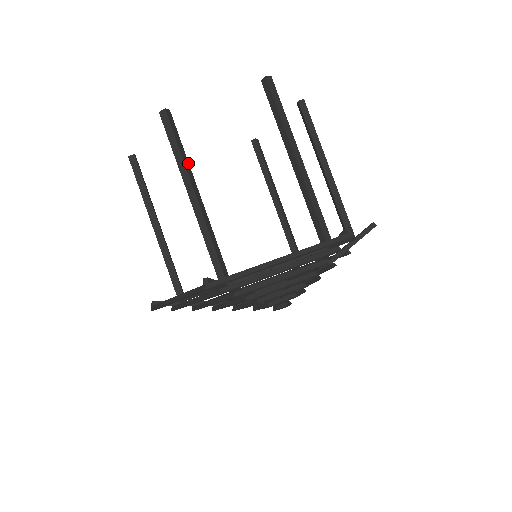
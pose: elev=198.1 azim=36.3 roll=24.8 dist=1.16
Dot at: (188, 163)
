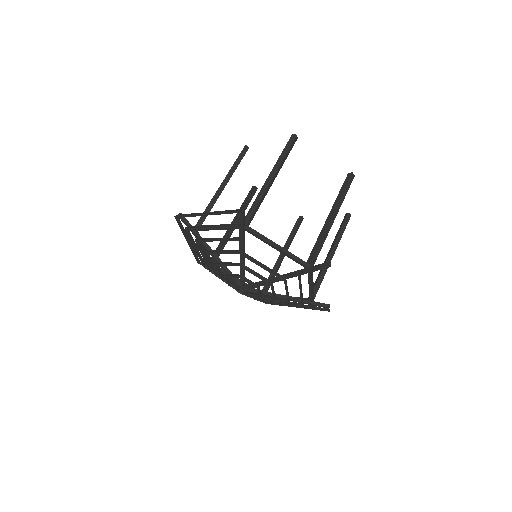
Dot at: (234, 171)
